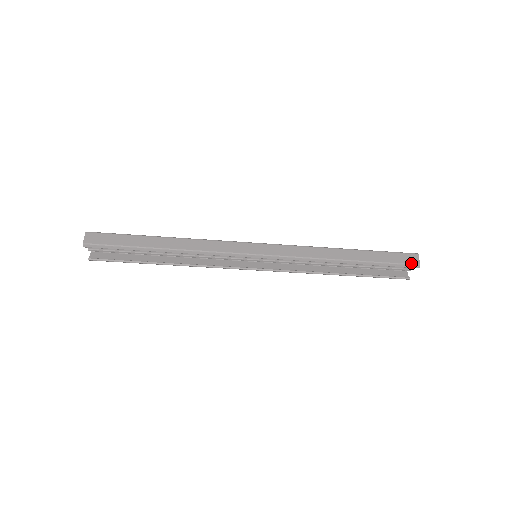
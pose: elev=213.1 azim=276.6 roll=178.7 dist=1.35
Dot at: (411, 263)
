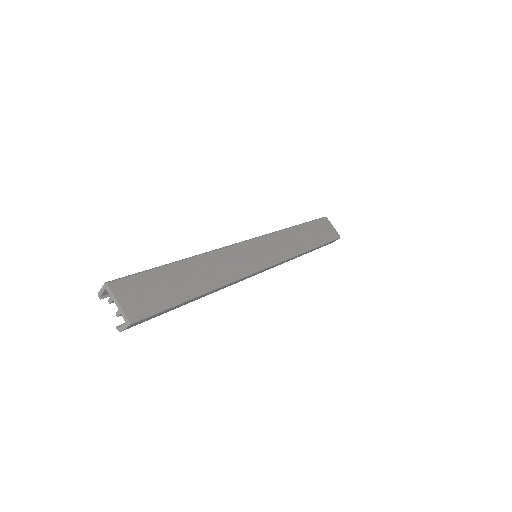
Dot at: occluded
